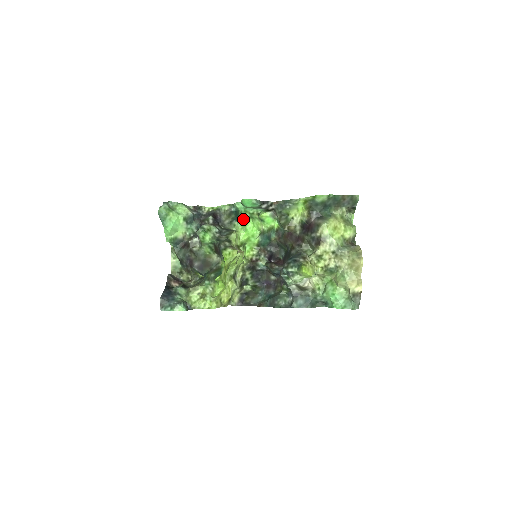
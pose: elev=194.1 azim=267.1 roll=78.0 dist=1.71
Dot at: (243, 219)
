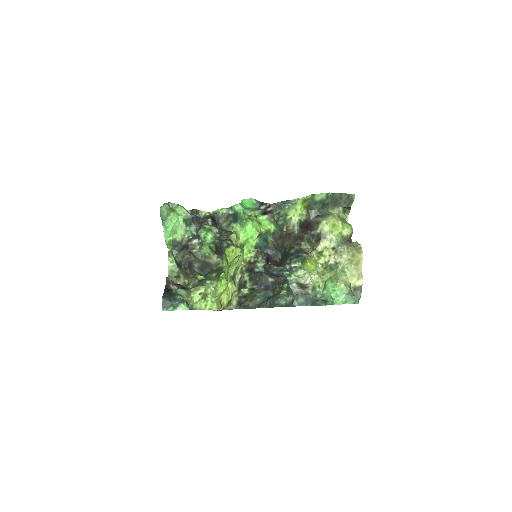
Dot at: (242, 220)
